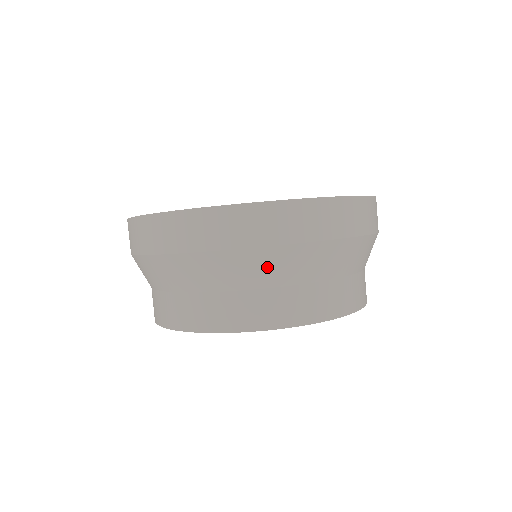
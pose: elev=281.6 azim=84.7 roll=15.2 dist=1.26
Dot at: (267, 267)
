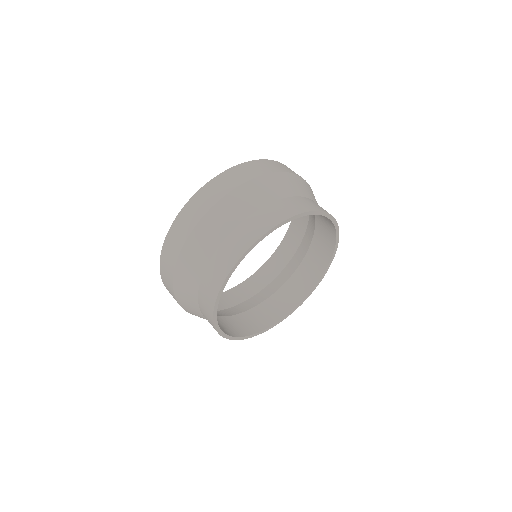
Dot at: (283, 184)
